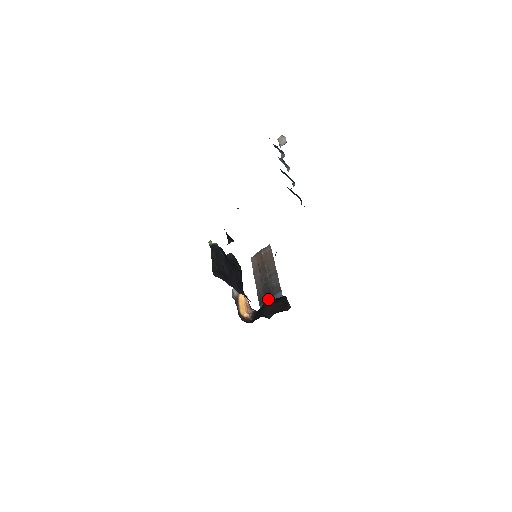
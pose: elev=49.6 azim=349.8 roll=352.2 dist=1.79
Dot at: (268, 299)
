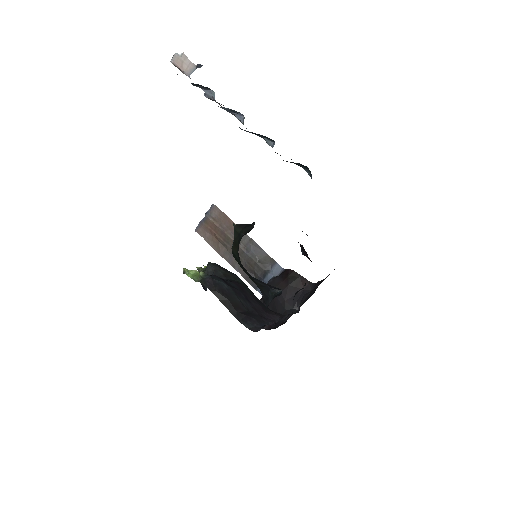
Dot at: (269, 282)
